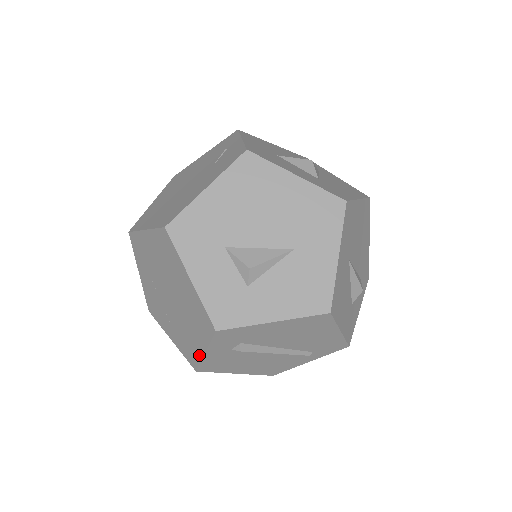
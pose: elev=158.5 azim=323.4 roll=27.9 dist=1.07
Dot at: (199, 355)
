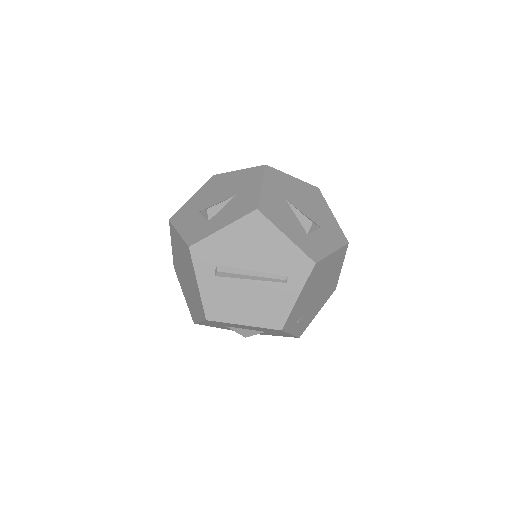
Dot at: (199, 295)
